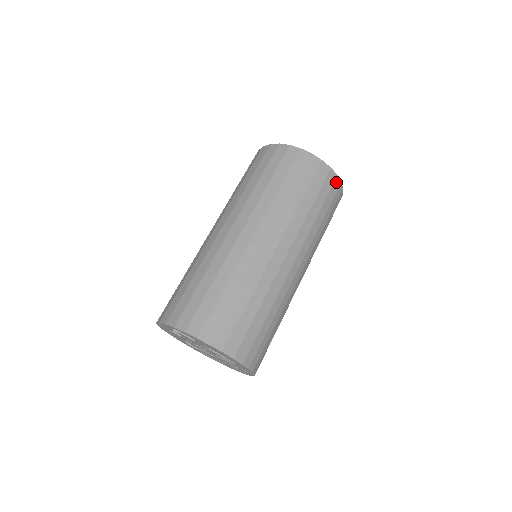
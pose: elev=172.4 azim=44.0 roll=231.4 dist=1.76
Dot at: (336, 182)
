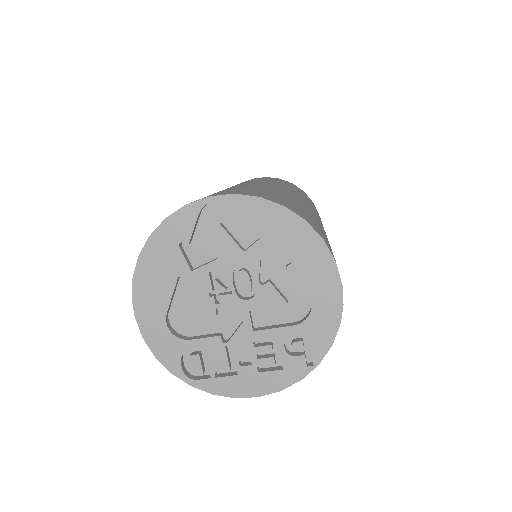
Dot at: occluded
